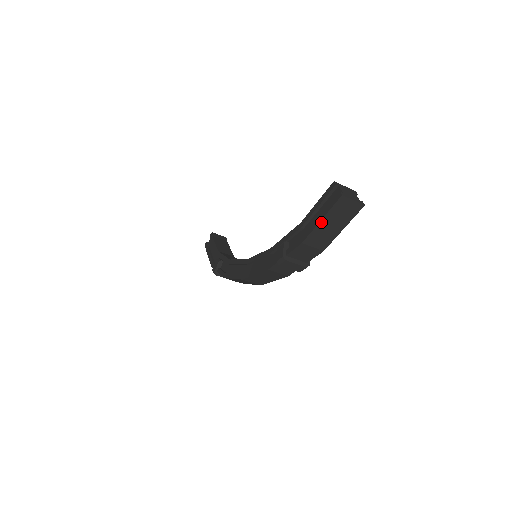
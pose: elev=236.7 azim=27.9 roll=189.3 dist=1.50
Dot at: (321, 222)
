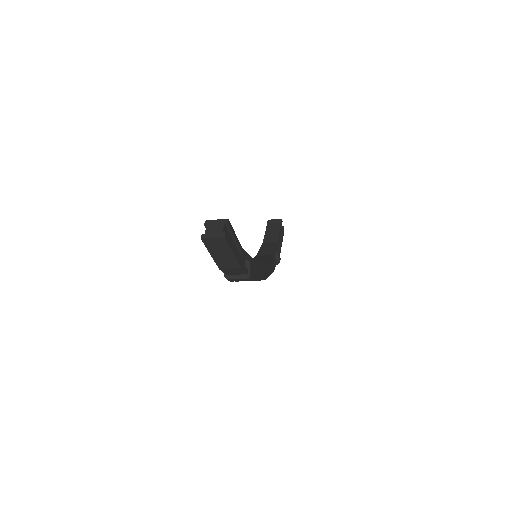
Dot at: (212, 255)
